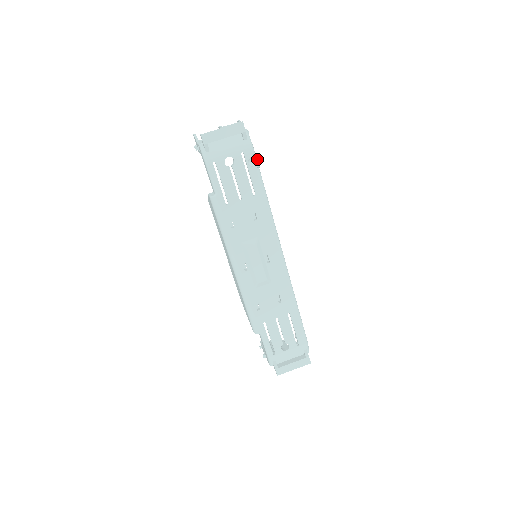
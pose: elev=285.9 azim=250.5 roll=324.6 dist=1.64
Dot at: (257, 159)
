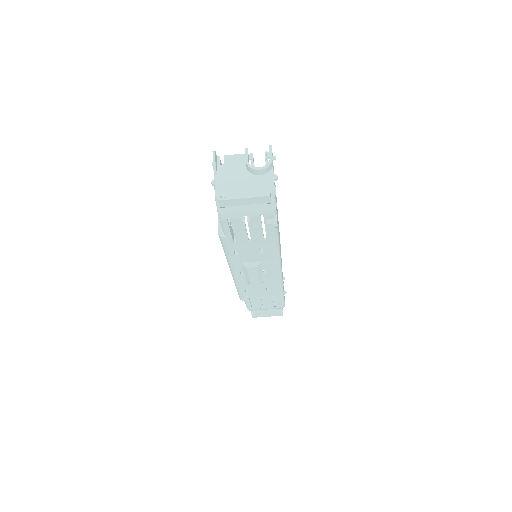
Dot at: (276, 225)
